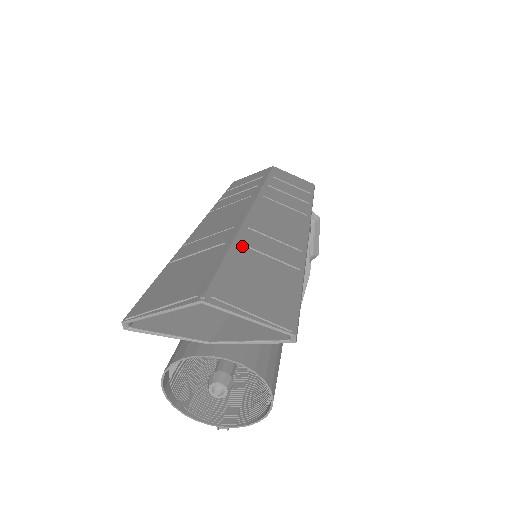
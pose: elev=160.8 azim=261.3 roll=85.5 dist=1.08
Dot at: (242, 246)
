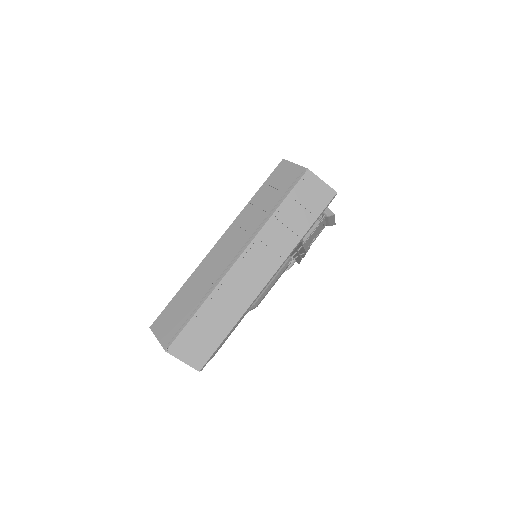
Dot at: (206, 308)
